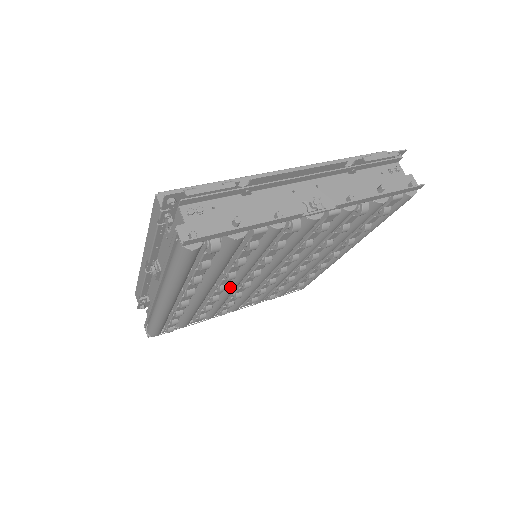
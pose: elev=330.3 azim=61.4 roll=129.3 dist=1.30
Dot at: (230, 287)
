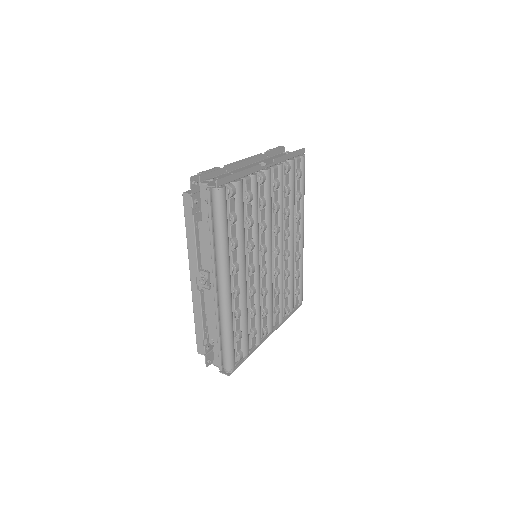
Dot at: (256, 272)
